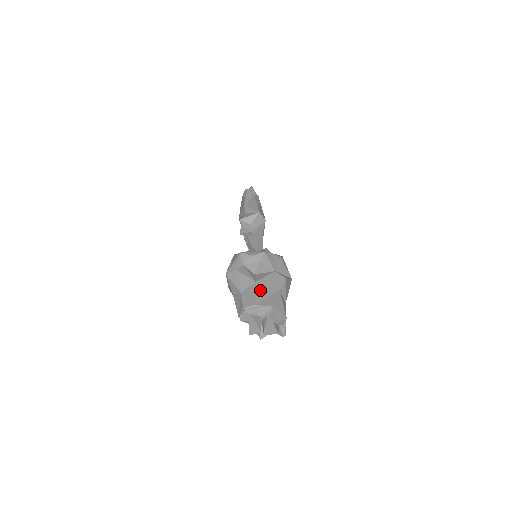
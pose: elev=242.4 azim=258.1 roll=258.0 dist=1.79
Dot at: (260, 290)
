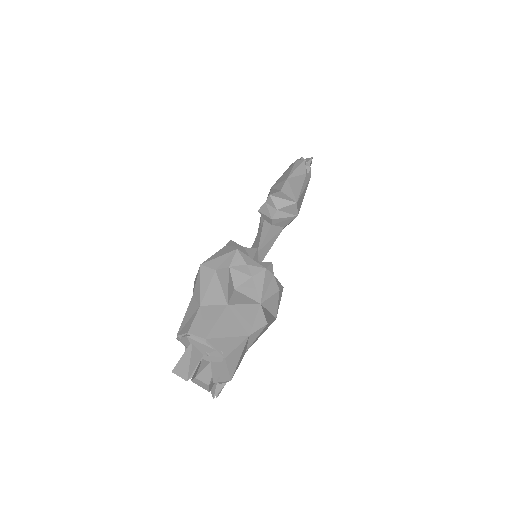
Dot at: (225, 320)
